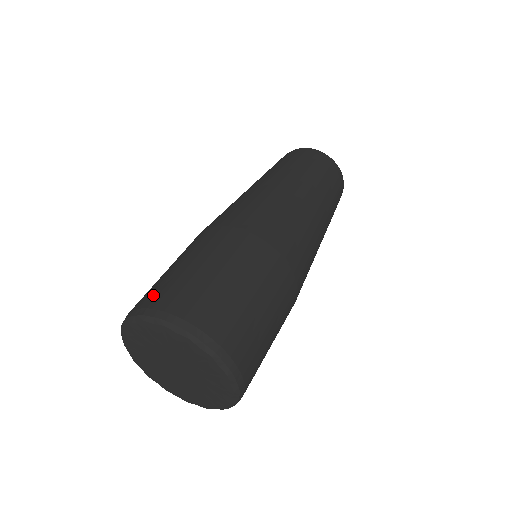
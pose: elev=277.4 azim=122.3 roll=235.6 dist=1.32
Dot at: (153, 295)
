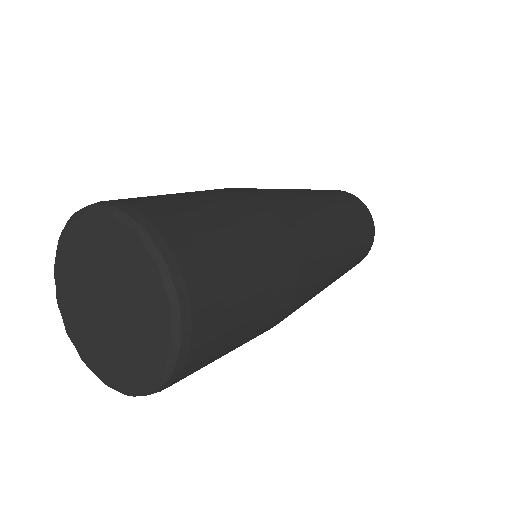
Dot at: occluded
